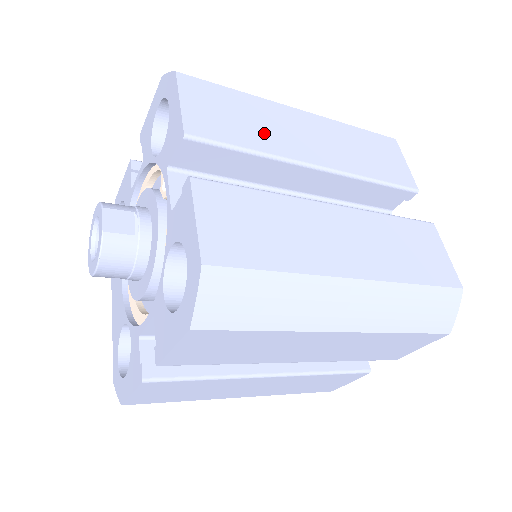
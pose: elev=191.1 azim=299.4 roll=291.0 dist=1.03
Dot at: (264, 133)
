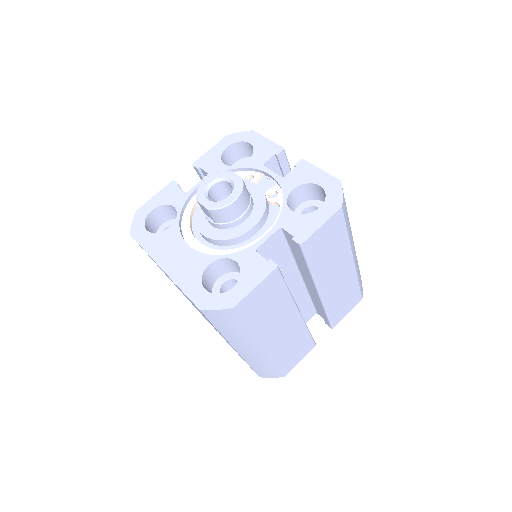
Dot at: occluded
